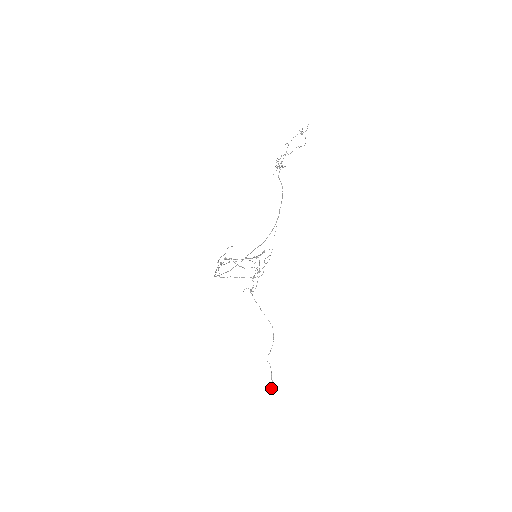
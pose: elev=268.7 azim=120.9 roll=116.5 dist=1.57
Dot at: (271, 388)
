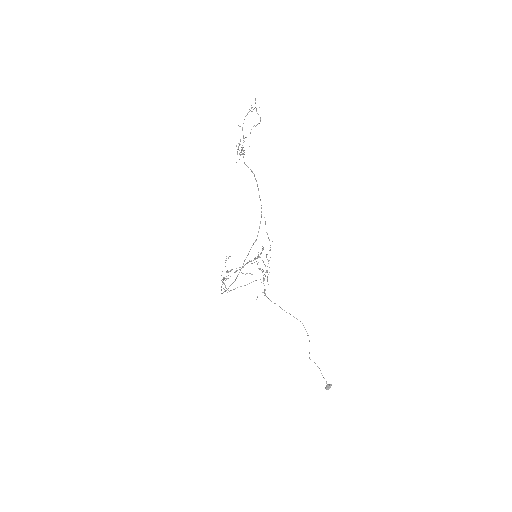
Dot at: (326, 387)
